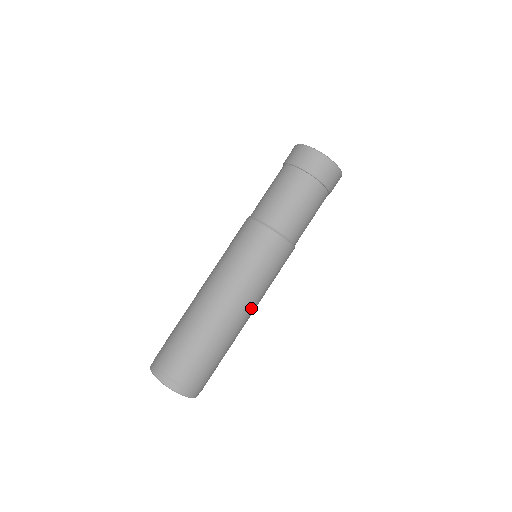
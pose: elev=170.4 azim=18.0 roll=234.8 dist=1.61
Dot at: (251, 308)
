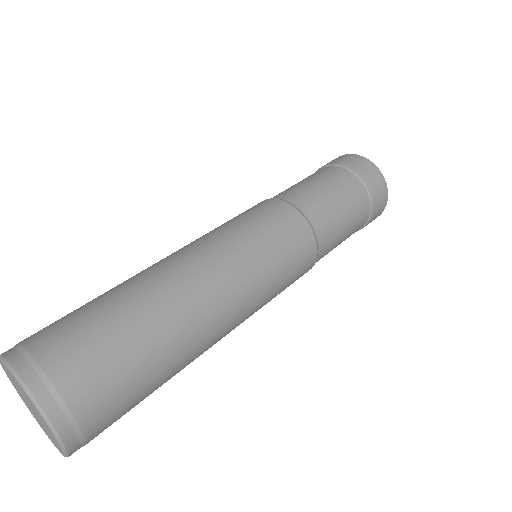
Dot at: (229, 291)
